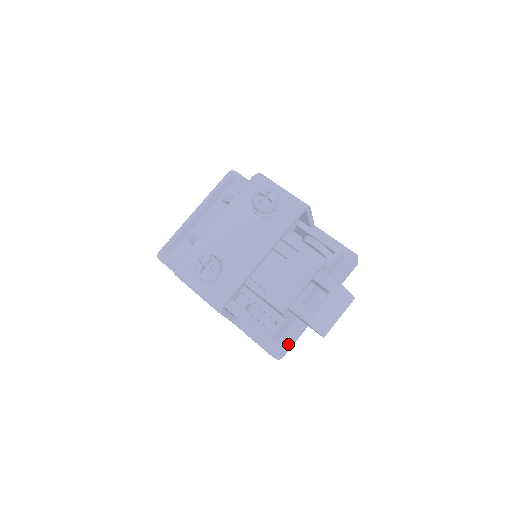
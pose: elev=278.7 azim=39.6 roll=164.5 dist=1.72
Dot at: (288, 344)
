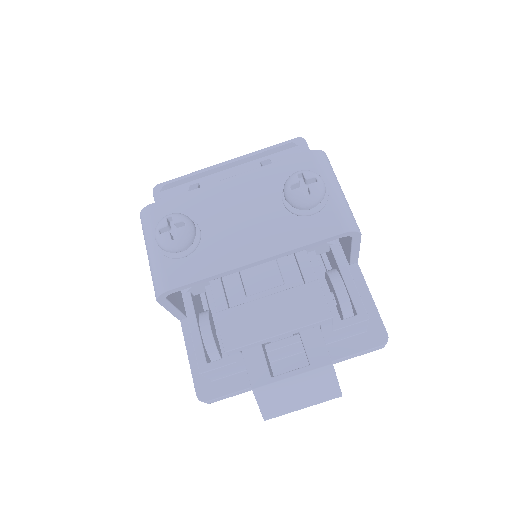
Dot at: (225, 392)
